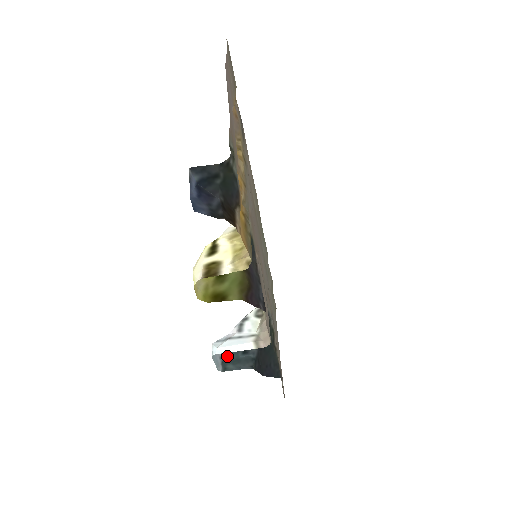
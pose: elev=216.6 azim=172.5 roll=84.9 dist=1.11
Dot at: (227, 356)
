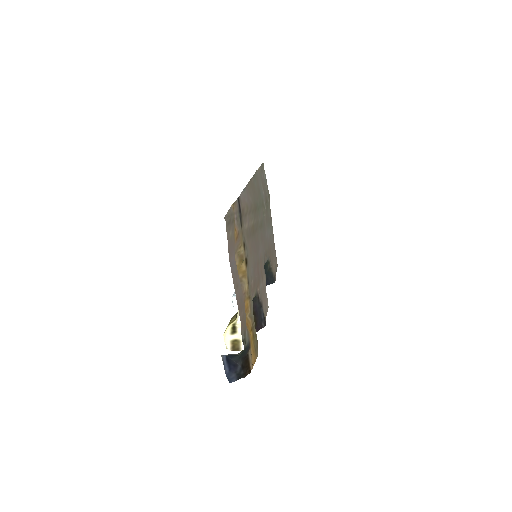
Dot at: occluded
